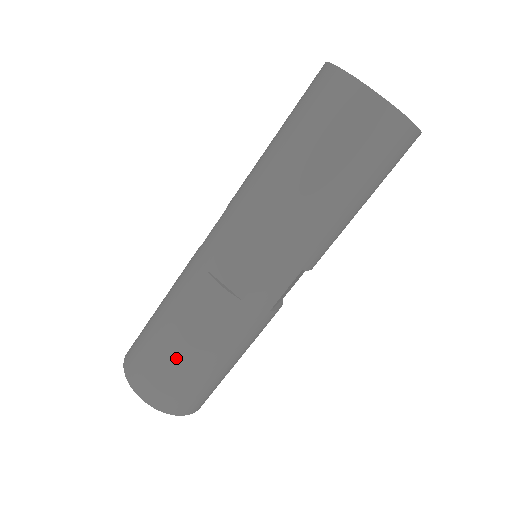
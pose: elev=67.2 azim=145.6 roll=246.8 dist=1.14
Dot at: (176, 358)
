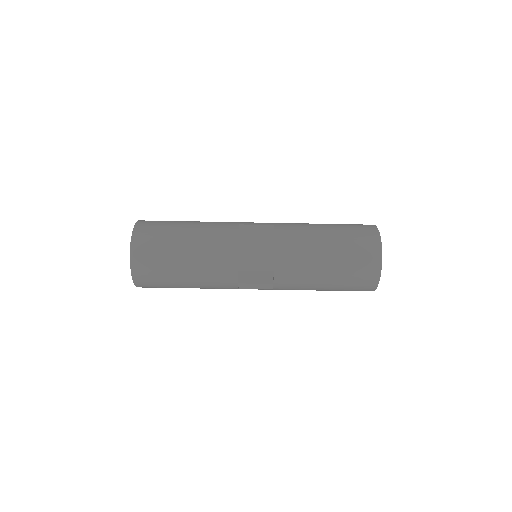
Dot at: (177, 284)
